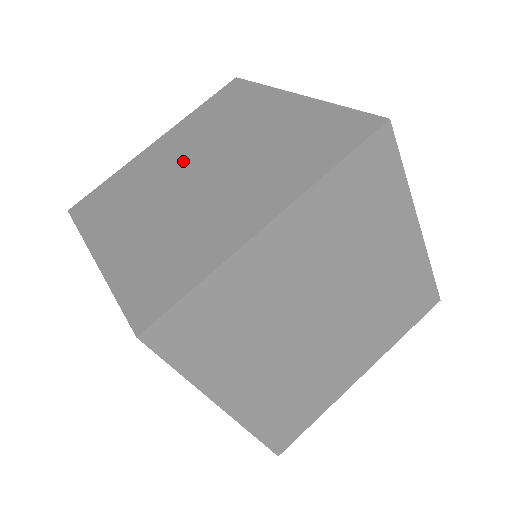
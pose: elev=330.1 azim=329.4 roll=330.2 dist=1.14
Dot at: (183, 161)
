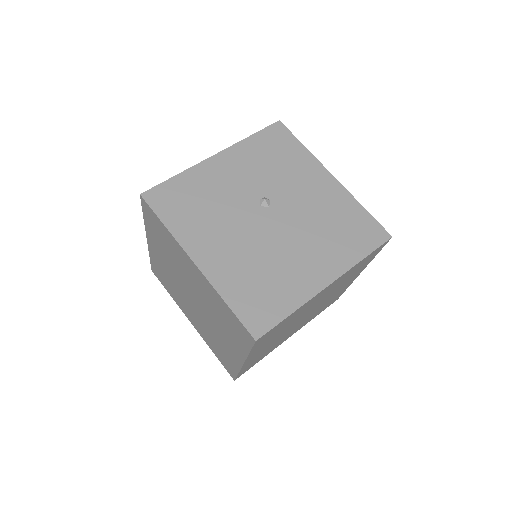
Dot at: (177, 279)
